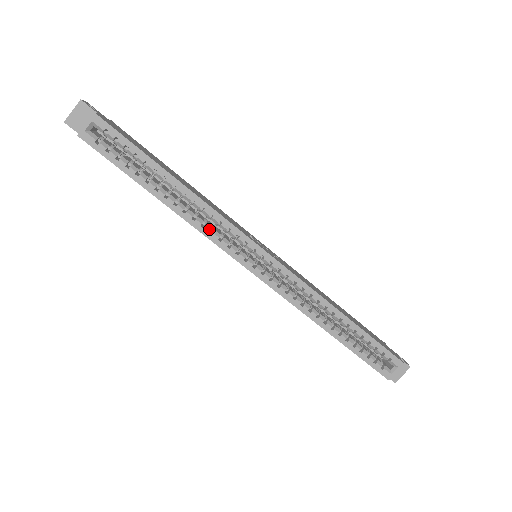
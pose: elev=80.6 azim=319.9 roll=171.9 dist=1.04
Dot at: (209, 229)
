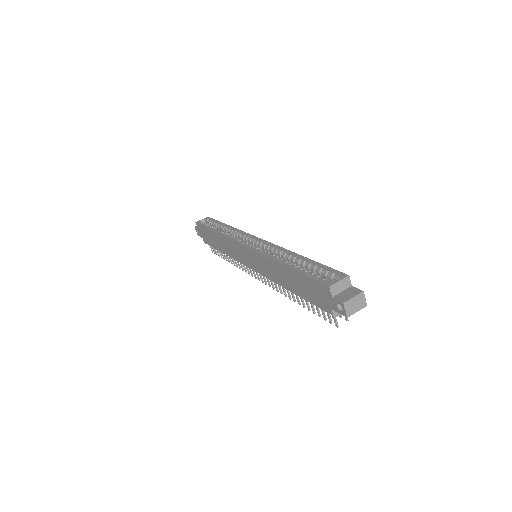
Dot at: (231, 236)
